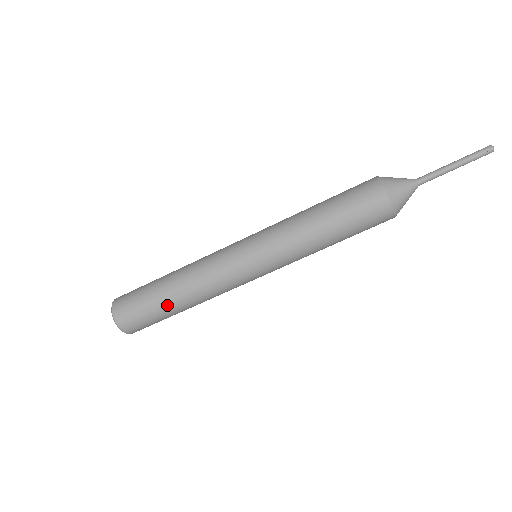
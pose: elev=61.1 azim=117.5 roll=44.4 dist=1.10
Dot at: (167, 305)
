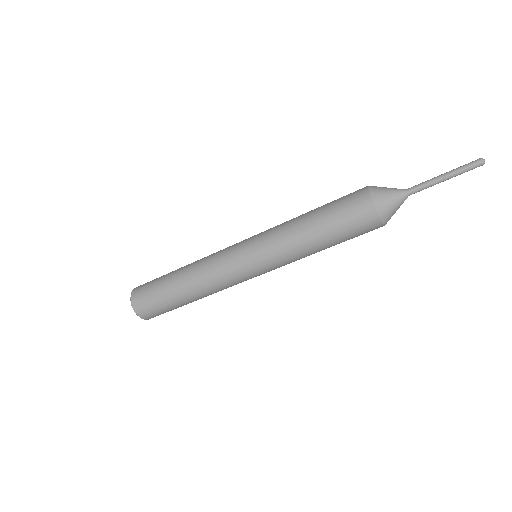
Dot at: (181, 302)
